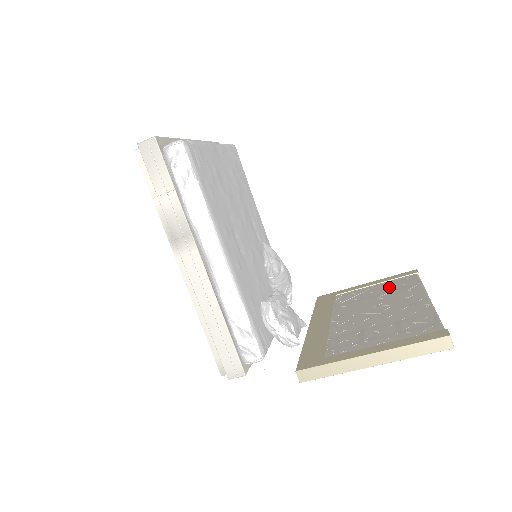
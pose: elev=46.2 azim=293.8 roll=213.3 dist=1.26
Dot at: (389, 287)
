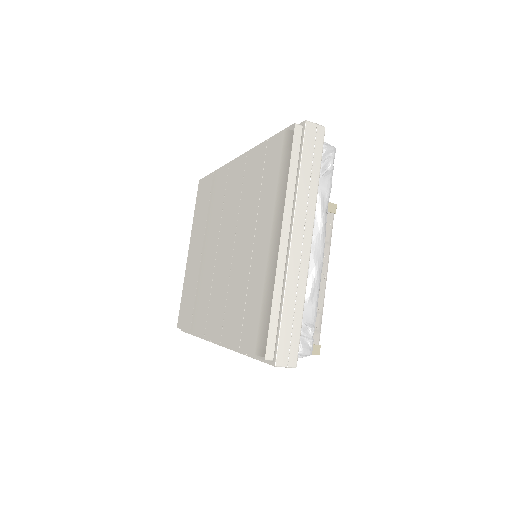
Dot at: occluded
